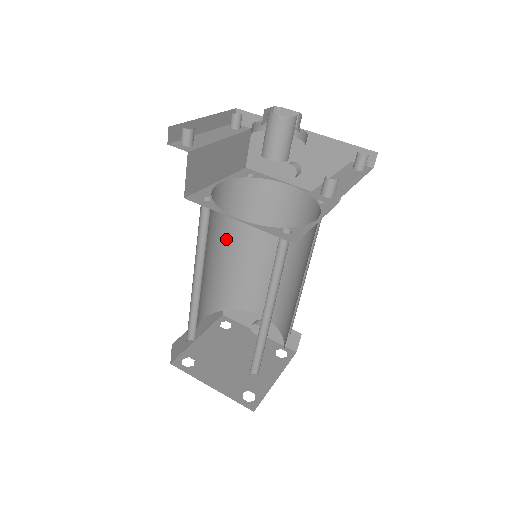
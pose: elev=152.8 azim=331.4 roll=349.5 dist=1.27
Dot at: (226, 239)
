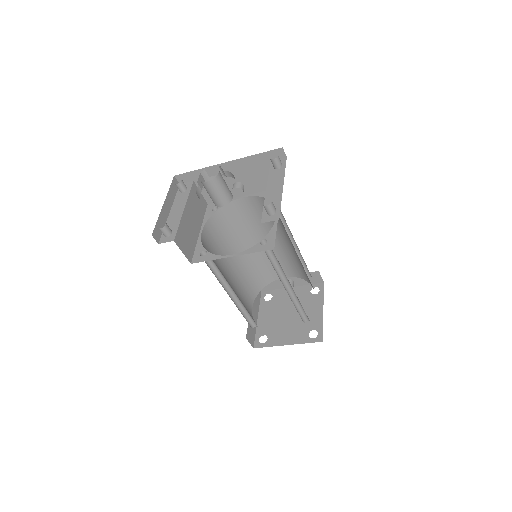
Dot at: occluded
